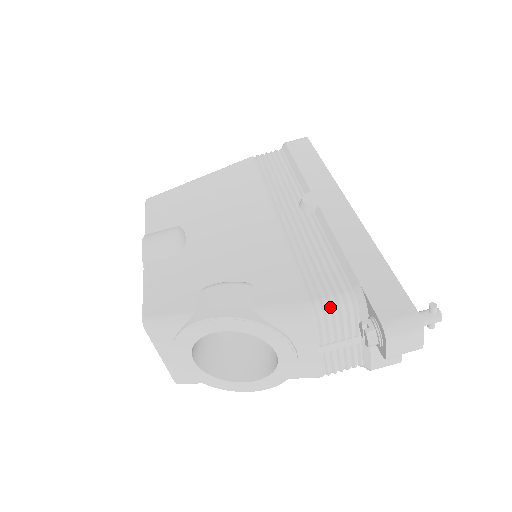
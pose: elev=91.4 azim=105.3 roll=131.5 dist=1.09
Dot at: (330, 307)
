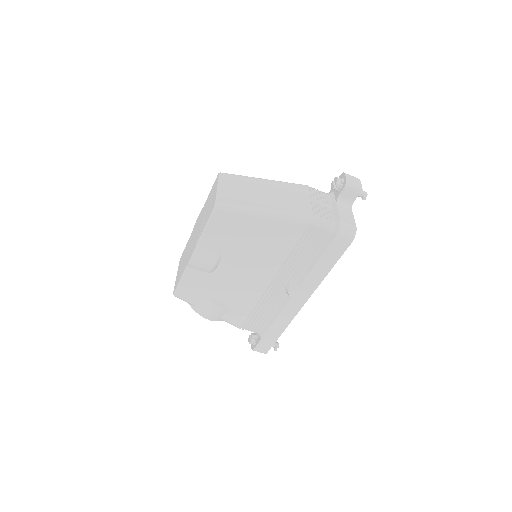
Dot at: (248, 330)
